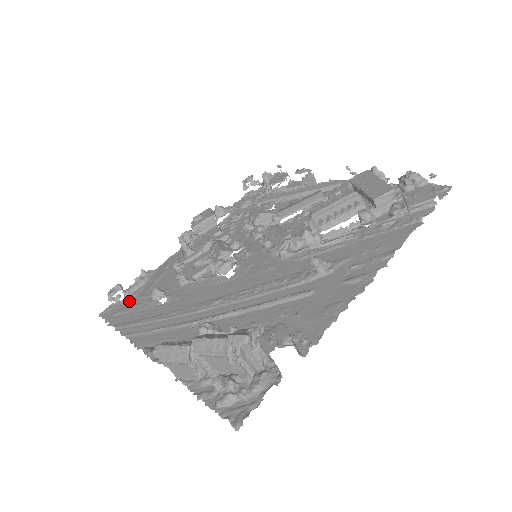
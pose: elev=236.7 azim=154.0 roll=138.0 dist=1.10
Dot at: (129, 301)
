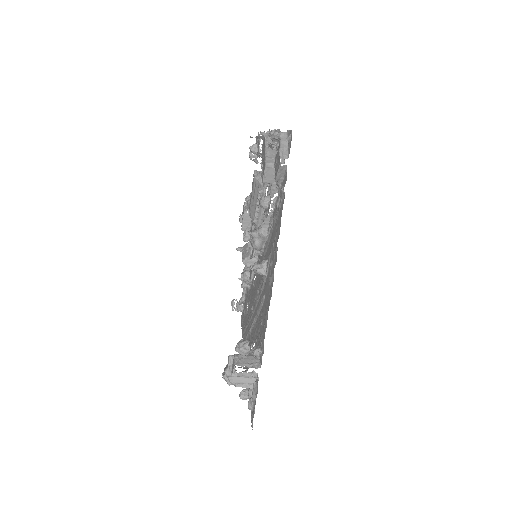
Dot at: (244, 307)
